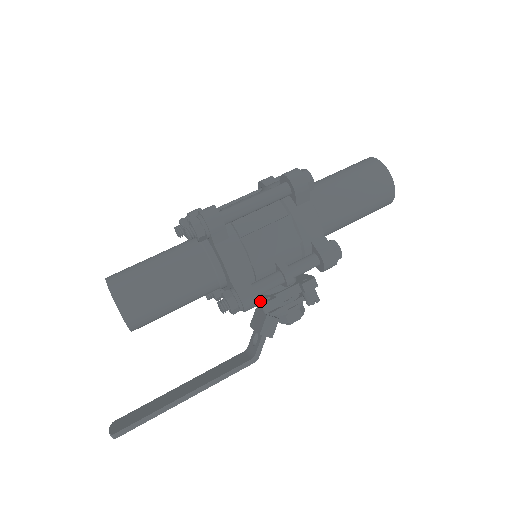
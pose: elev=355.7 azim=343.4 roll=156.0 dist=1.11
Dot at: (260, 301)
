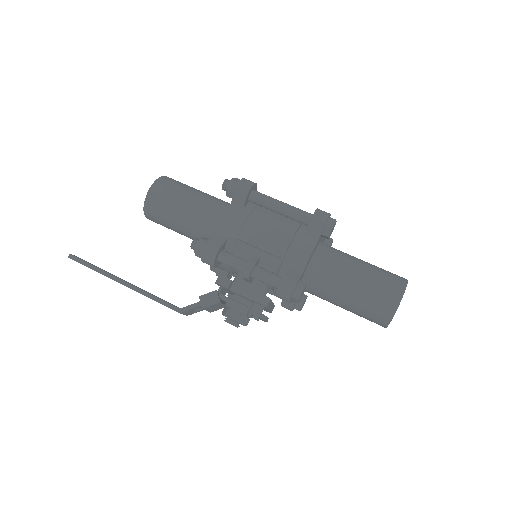
Dot at: occluded
